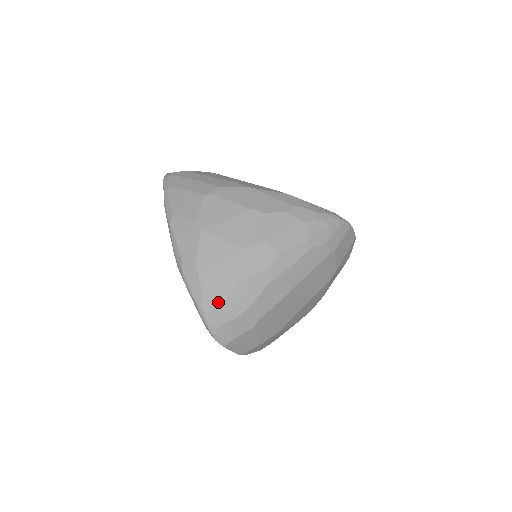
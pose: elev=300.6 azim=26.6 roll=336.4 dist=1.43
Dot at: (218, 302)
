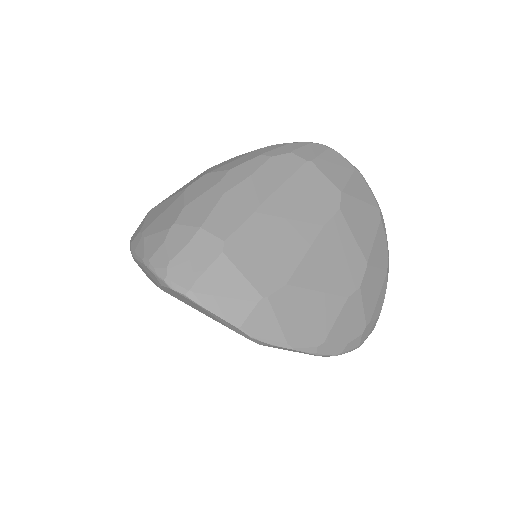
Dot at: (162, 238)
